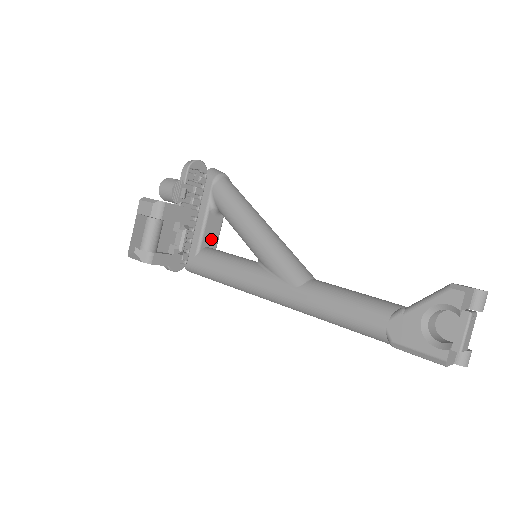
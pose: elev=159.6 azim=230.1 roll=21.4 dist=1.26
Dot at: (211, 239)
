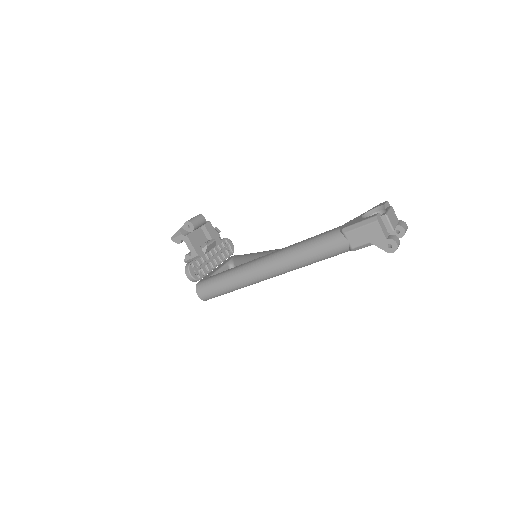
Dot at: occluded
